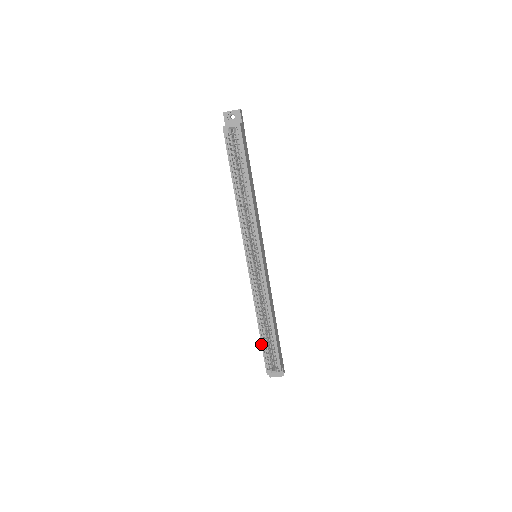
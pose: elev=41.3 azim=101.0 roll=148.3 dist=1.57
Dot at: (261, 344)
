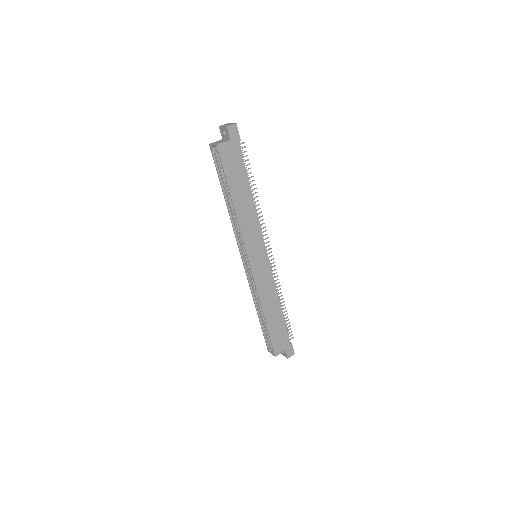
Dot at: (261, 326)
